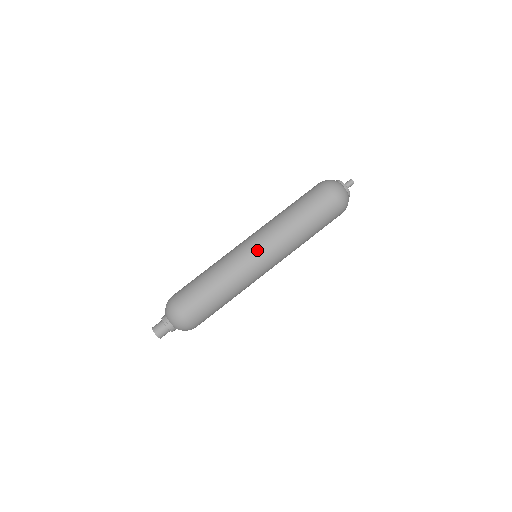
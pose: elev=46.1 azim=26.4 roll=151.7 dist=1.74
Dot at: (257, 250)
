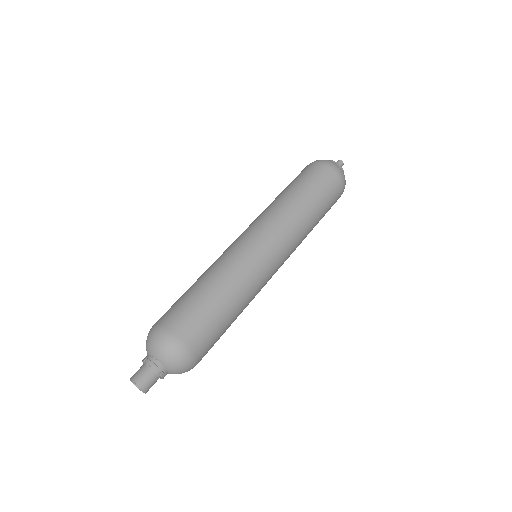
Dot at: (258, 238)
